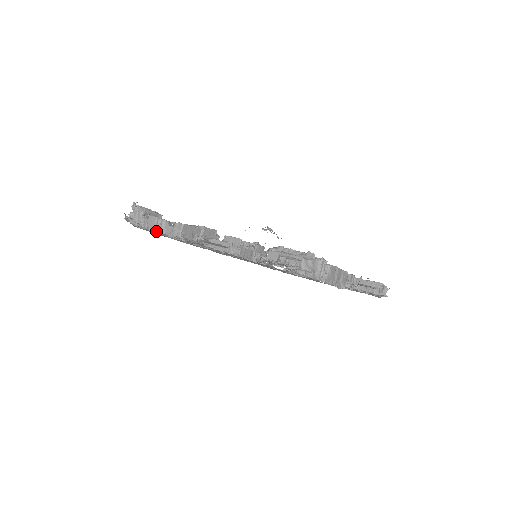
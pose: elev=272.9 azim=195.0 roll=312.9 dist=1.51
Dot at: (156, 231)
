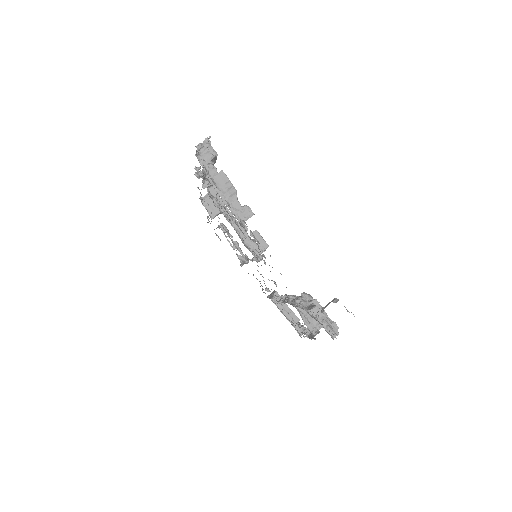
Dot at: occluded
